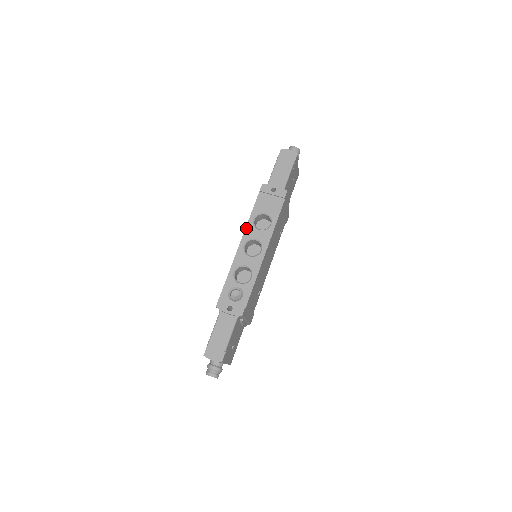
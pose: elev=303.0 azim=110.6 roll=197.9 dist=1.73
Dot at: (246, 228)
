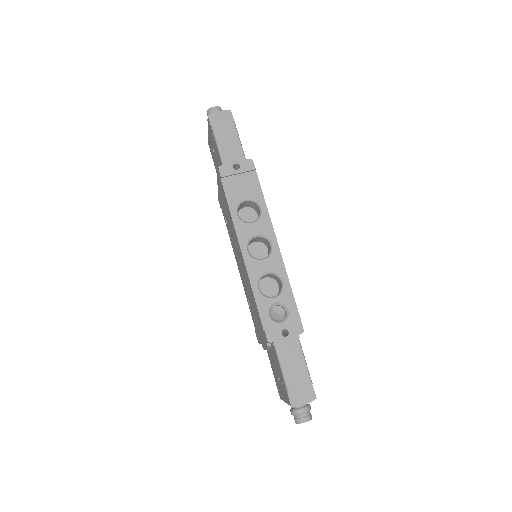
Dot at: (236, 230)
